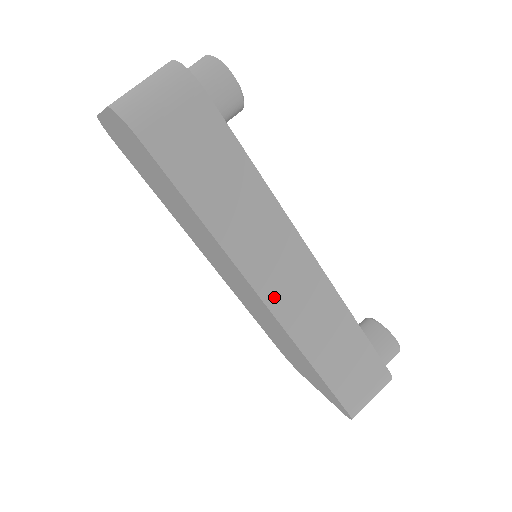
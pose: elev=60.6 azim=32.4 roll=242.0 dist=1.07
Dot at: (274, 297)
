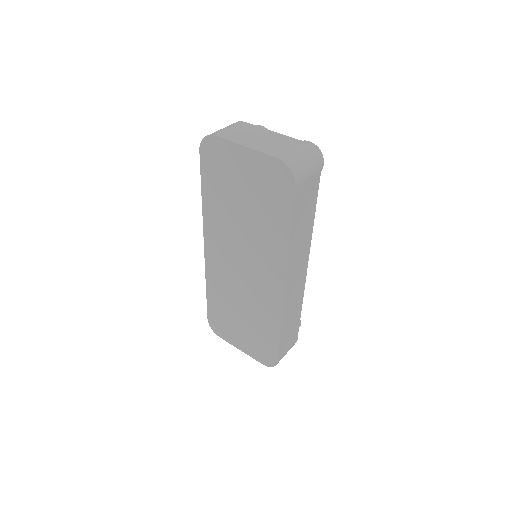
Dot at: (289, 288)
